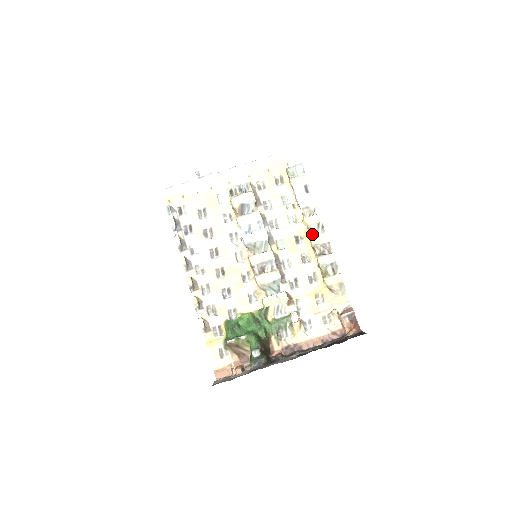
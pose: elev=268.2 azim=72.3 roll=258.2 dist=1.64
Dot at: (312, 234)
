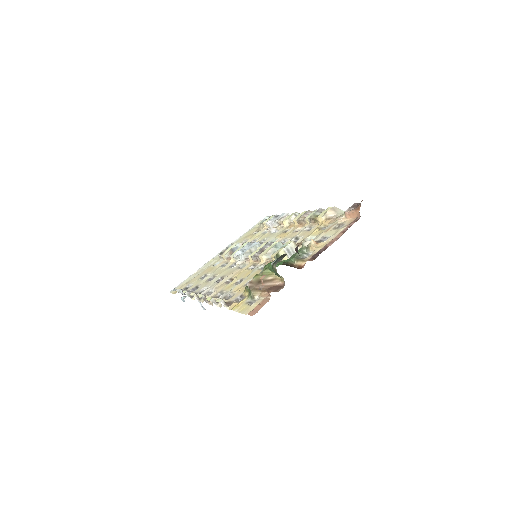
Dot at: occluded
